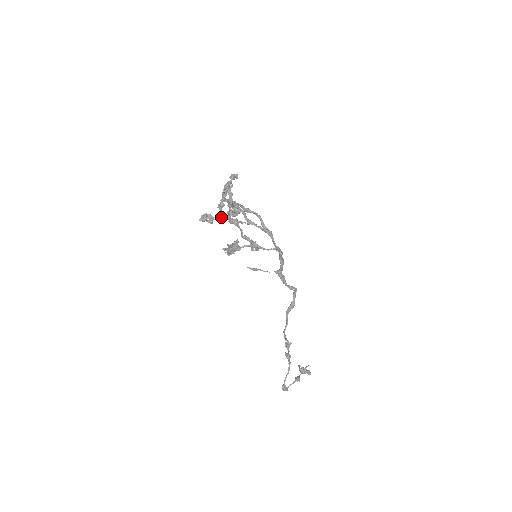
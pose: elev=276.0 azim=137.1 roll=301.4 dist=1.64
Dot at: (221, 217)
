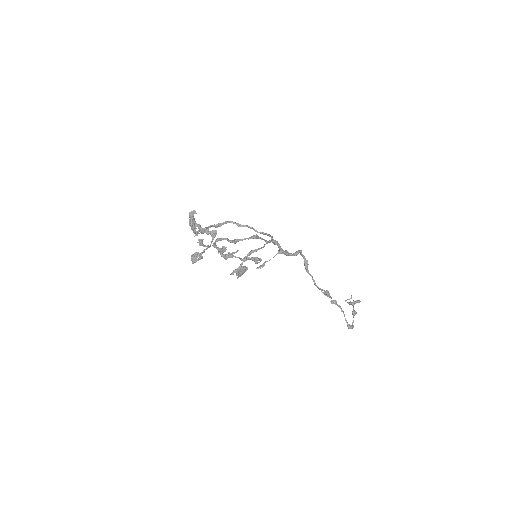
Dot at: occluded
